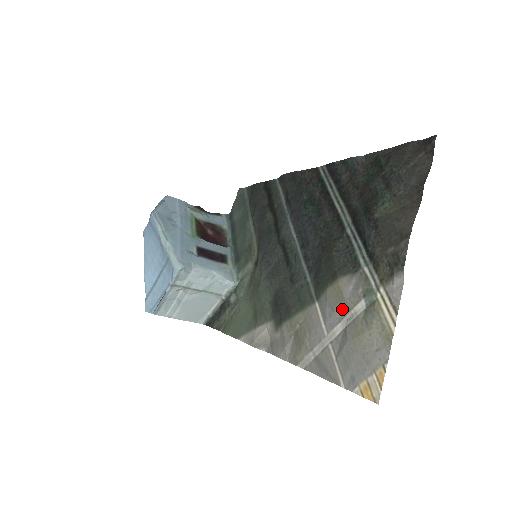
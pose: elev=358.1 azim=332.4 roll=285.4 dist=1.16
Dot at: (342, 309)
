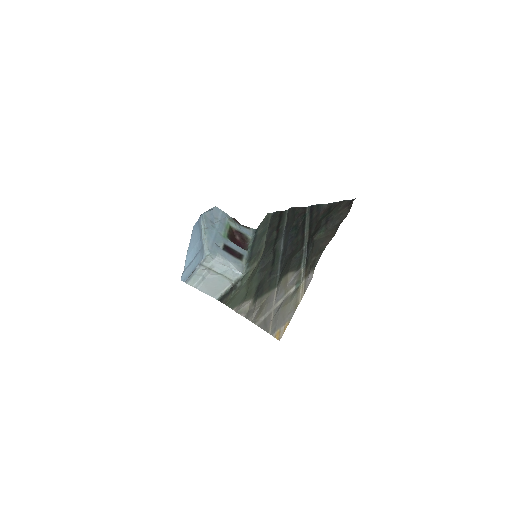
Dot at: (285, 291)
